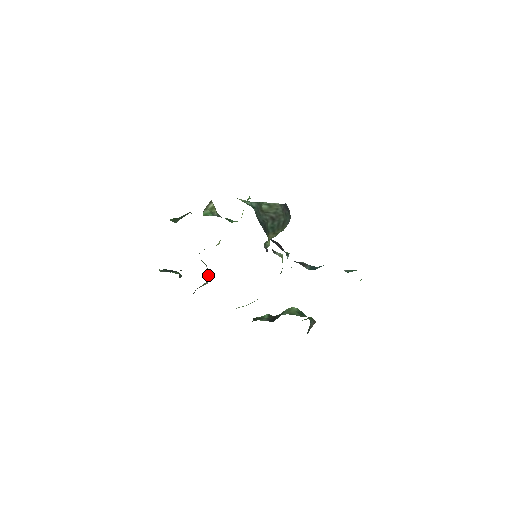
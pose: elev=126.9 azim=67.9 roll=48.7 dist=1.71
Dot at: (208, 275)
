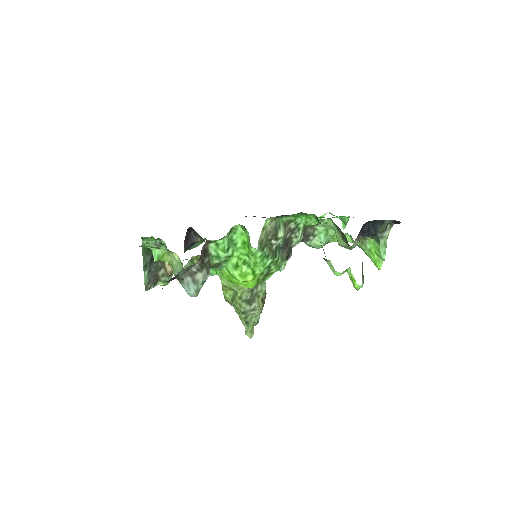
Dot at: occluded
